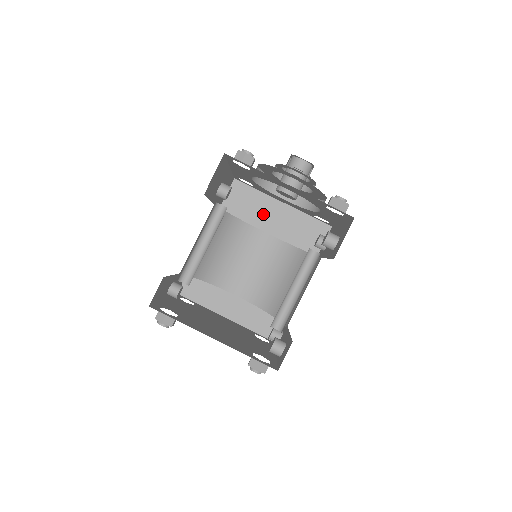
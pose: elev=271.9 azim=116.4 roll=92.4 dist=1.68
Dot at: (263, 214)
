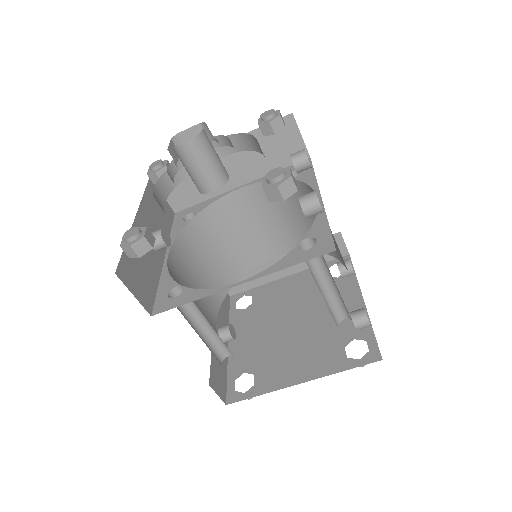
Dot at: occluded
